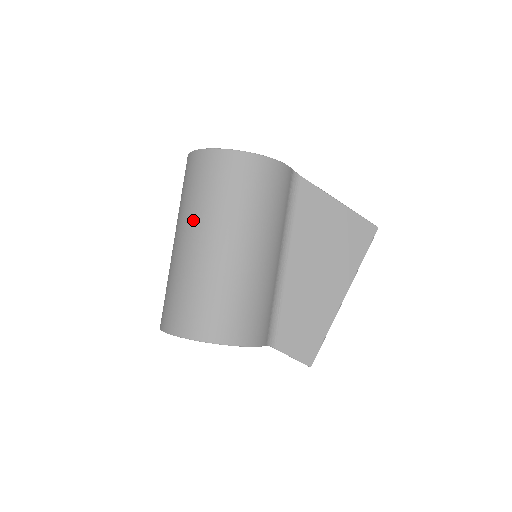
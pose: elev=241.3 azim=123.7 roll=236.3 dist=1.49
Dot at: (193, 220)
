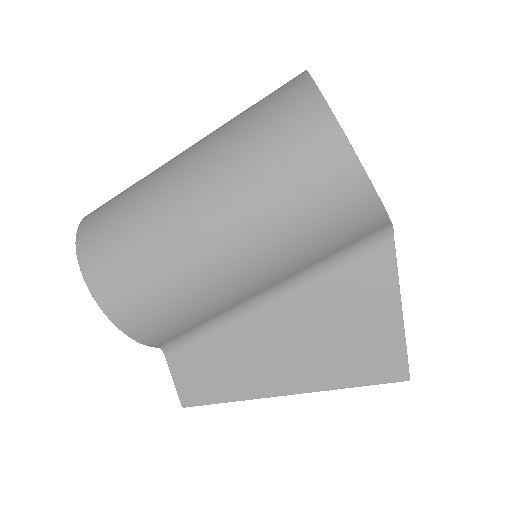
Dot at: (213, 152)
